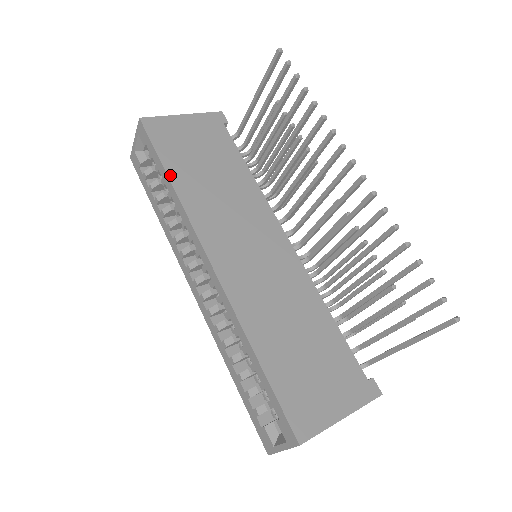
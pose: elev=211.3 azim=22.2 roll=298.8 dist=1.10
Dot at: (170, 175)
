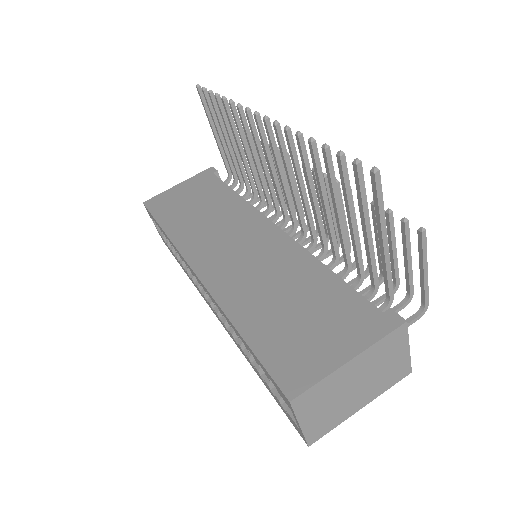
Dot at: (163, 227)
